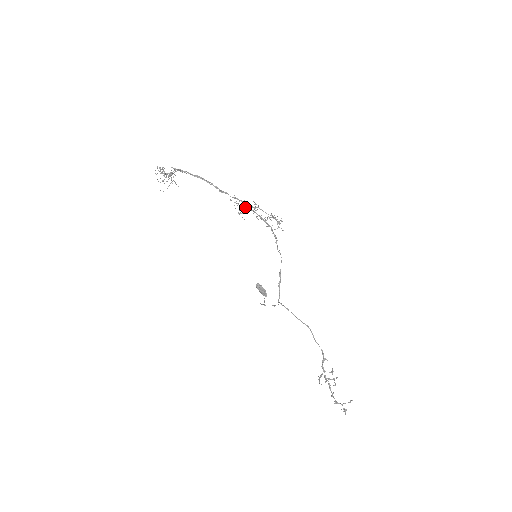
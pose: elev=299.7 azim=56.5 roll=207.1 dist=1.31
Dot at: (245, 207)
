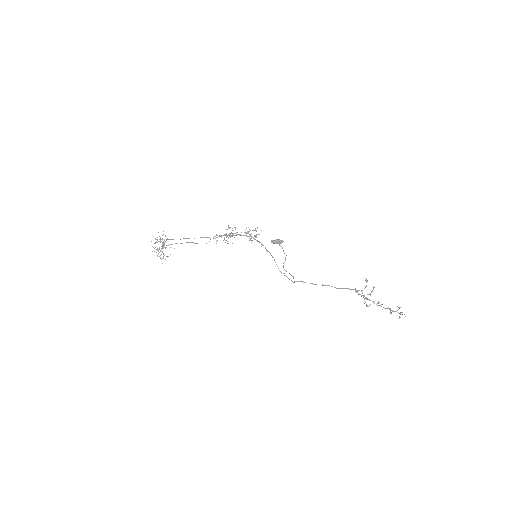
Dot at: occluded
